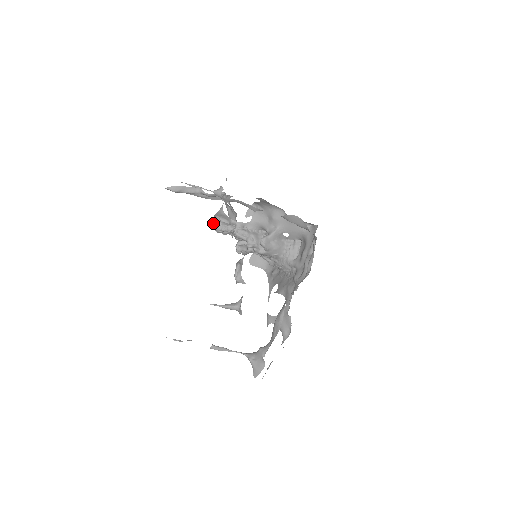
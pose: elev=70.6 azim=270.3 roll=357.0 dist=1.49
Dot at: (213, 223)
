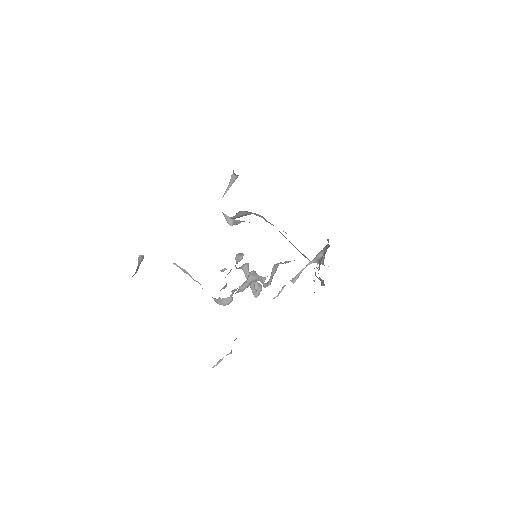
Dot at: occluded
